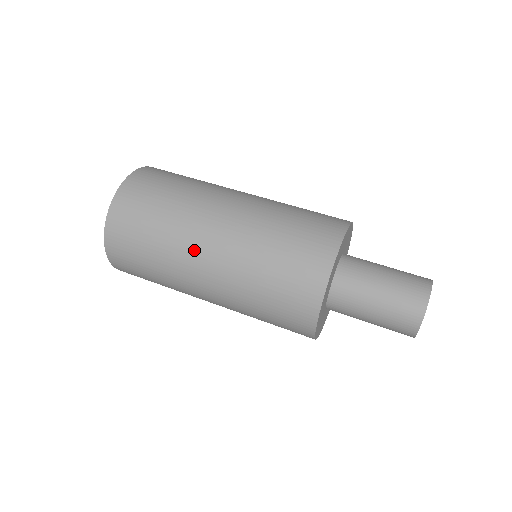
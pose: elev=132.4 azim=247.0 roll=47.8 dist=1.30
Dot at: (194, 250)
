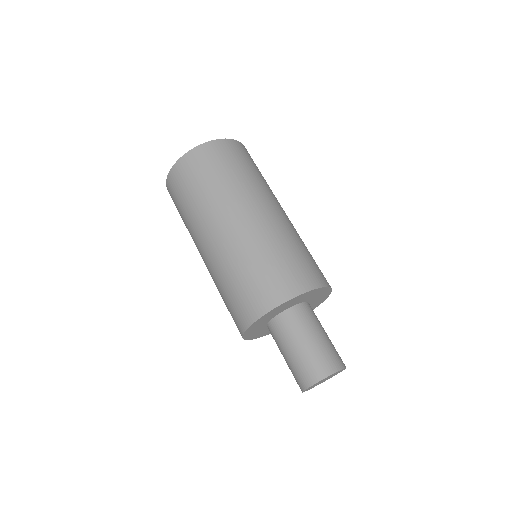
Dot at: (212, 222)
